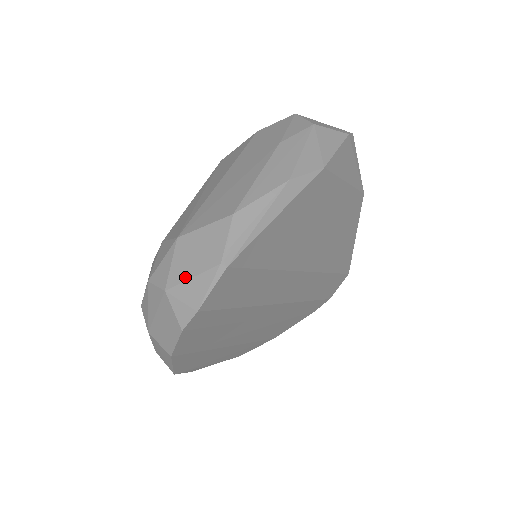
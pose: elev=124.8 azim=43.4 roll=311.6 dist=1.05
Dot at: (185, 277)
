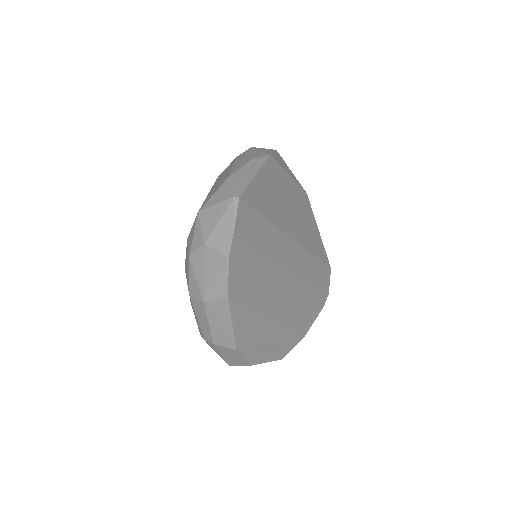
Dot at: (215, 223)
